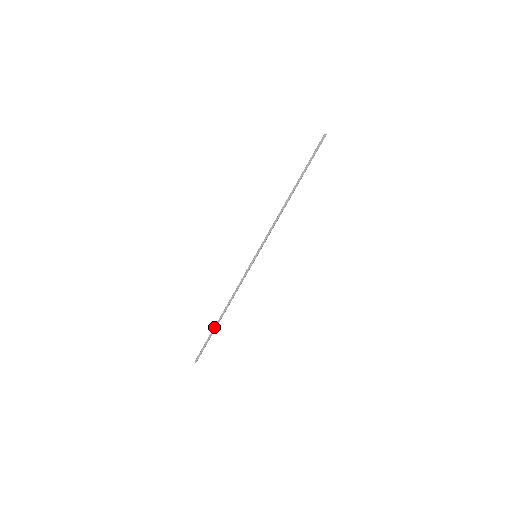
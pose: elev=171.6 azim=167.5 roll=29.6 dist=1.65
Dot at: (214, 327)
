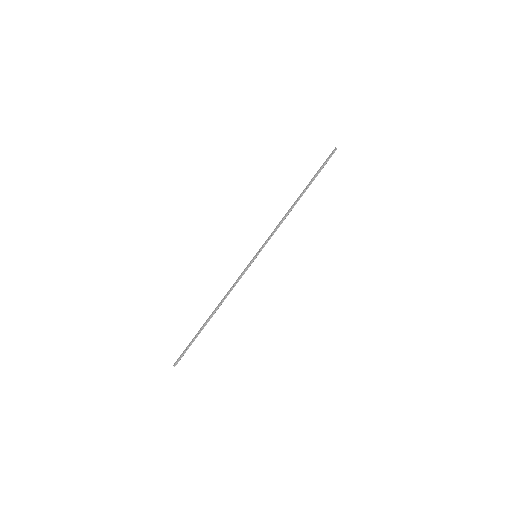
Dot at: (201, 327)
